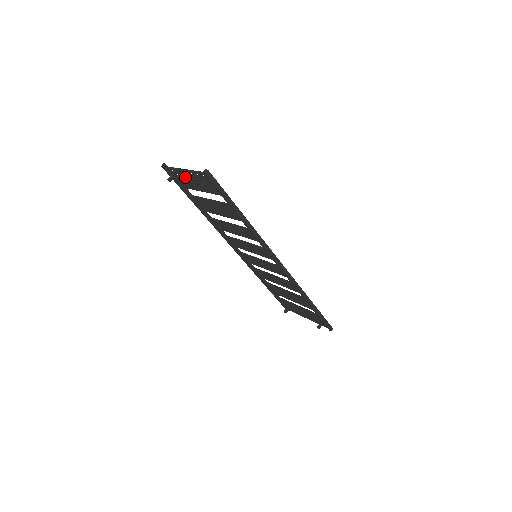
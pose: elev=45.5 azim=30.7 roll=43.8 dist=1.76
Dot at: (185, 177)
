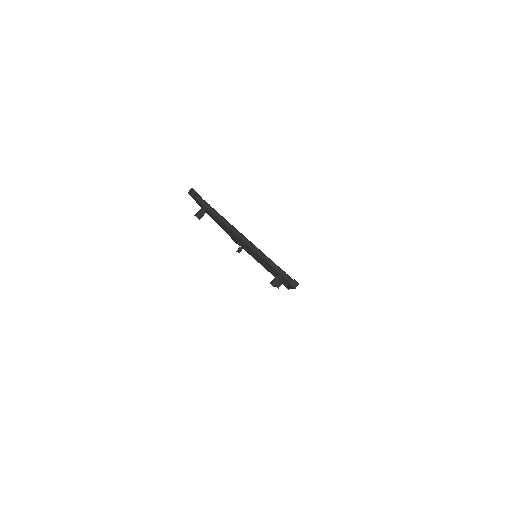
Dot at: occluded
